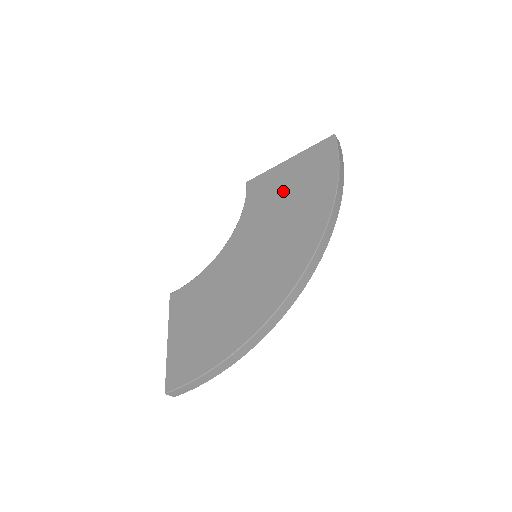
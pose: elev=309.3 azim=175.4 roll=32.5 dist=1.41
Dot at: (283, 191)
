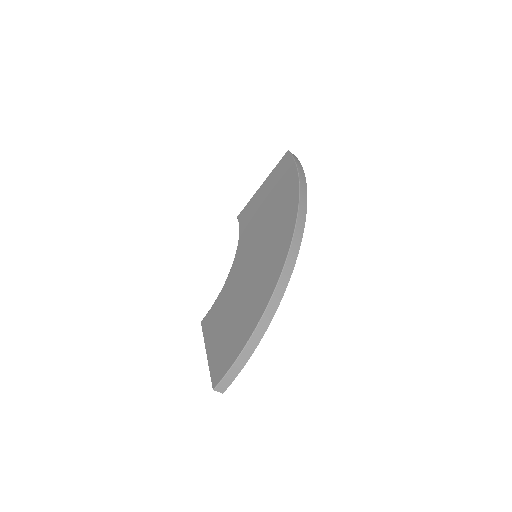
Dot at: (263, 205)
